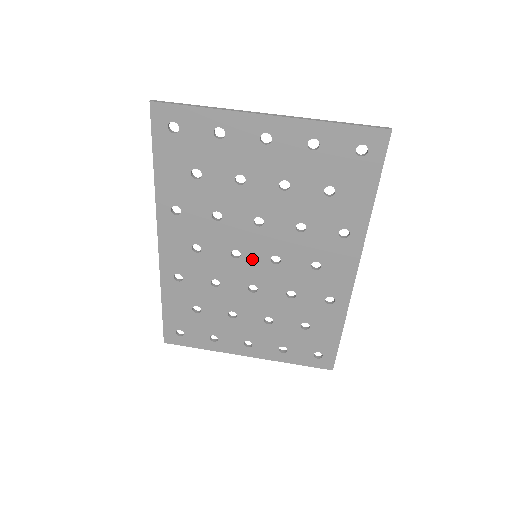
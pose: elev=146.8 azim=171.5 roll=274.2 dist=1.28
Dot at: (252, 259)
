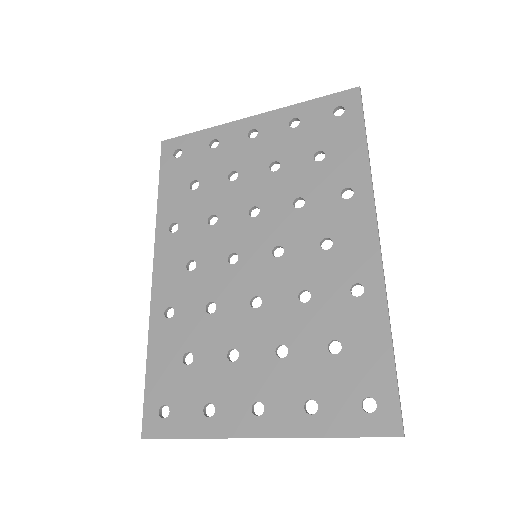
Dot at: (251, 259)
